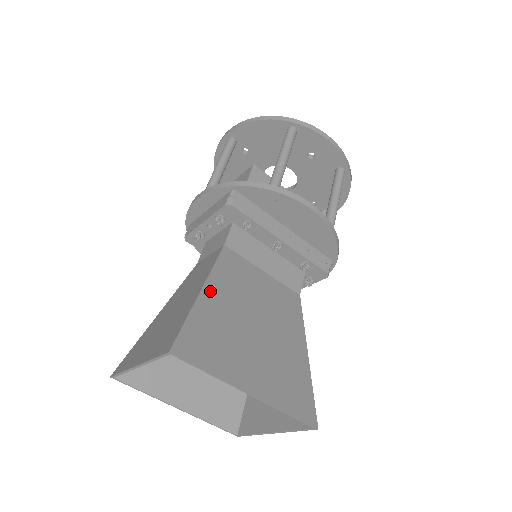
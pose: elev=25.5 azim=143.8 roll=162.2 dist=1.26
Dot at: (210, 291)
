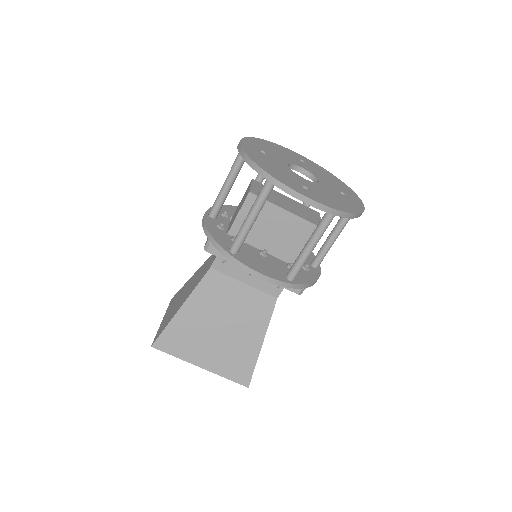
Dot at: (188, 307)
